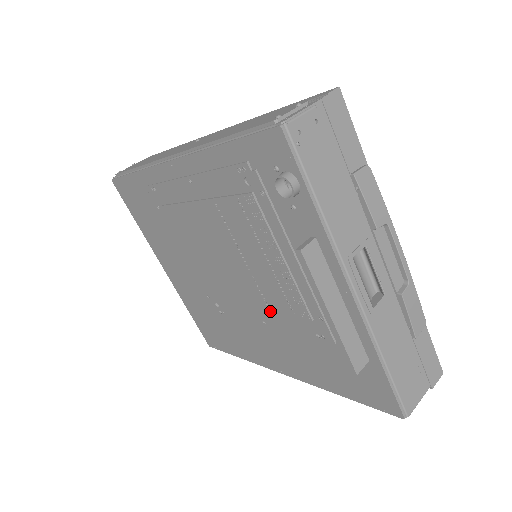
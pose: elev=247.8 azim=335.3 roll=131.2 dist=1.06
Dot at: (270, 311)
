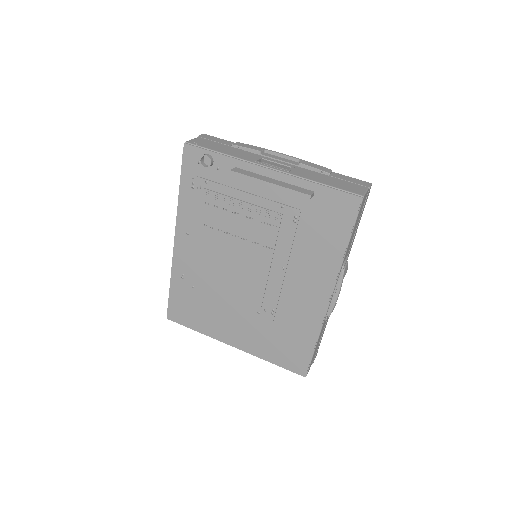
Dot at: (273, 250)
